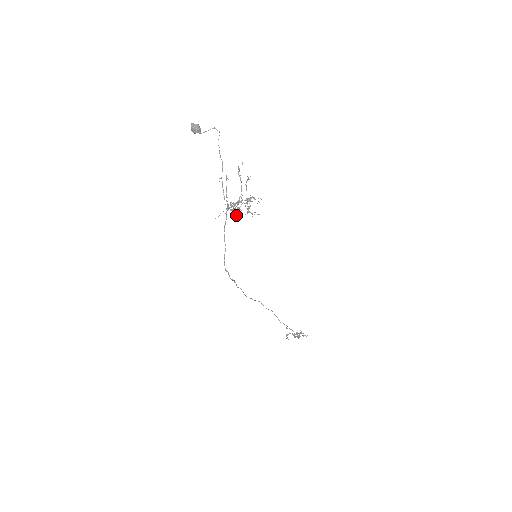
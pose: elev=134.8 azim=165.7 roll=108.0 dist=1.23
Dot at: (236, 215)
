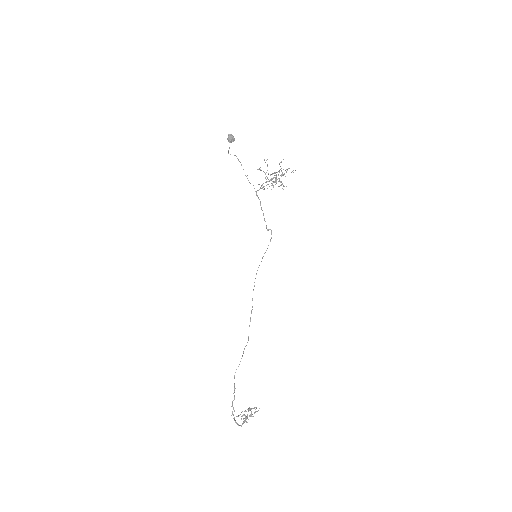
Dot at: occluded
